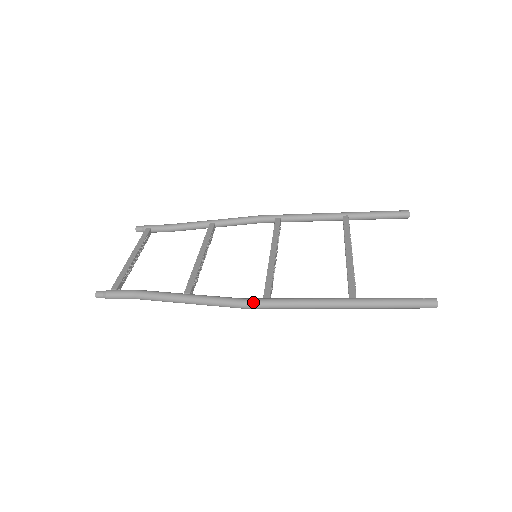
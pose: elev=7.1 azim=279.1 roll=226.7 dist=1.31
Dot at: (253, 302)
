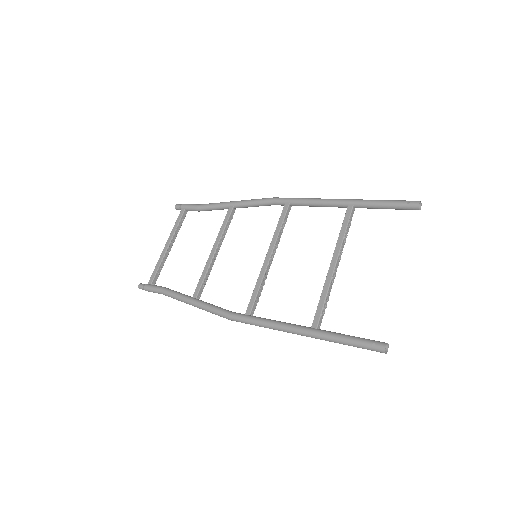
Dot at: (236, 318)
